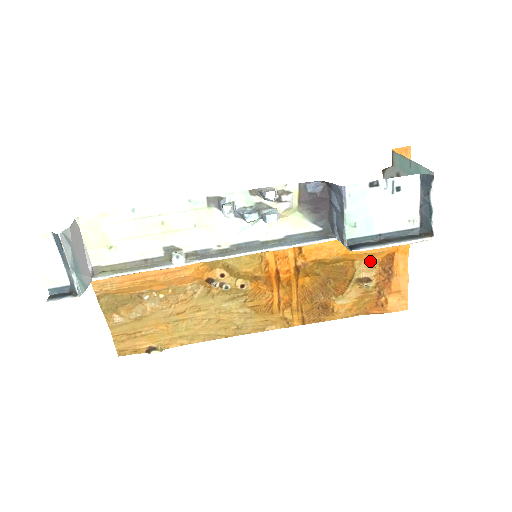
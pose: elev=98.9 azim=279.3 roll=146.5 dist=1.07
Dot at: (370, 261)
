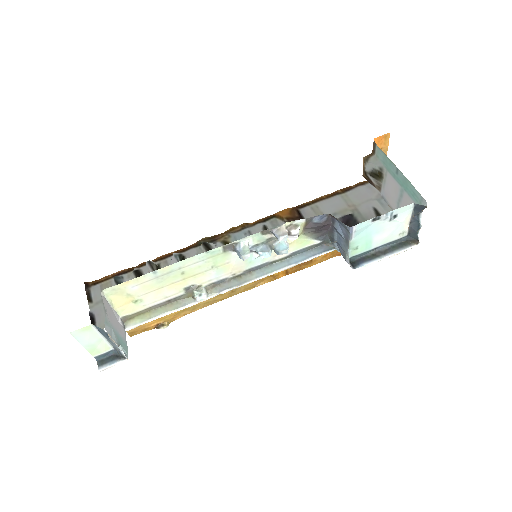
Dot at: occluded
